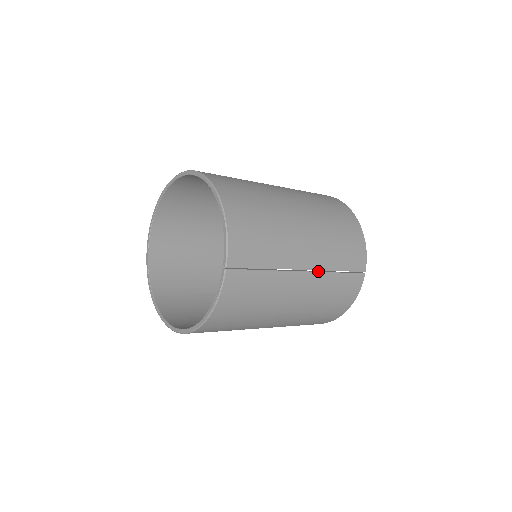
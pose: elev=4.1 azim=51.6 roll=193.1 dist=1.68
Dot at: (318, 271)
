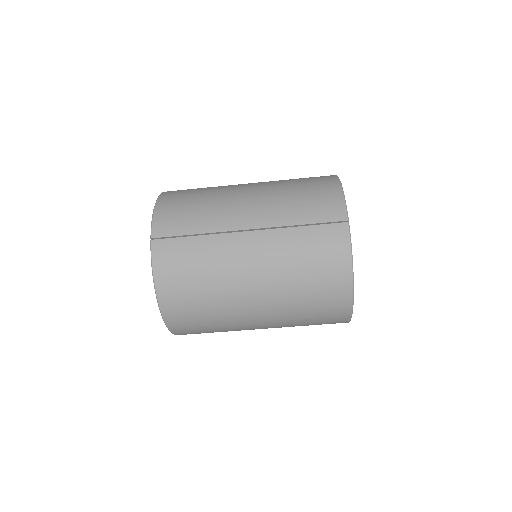
Dot at: (269, 229)
